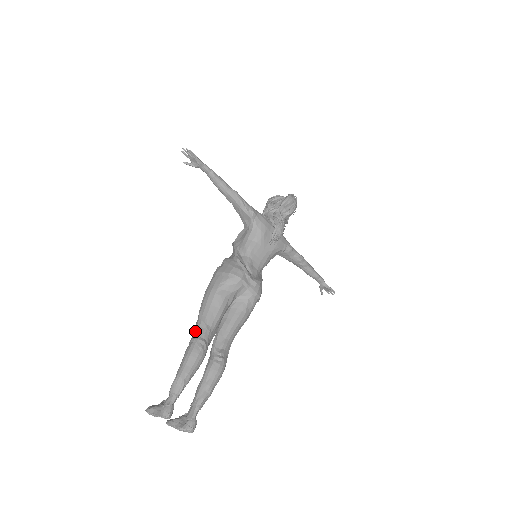
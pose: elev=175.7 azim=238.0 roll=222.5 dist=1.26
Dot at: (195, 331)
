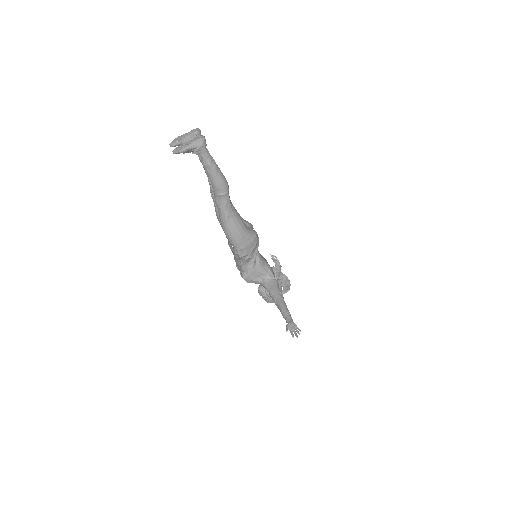
Dot at: occluded
